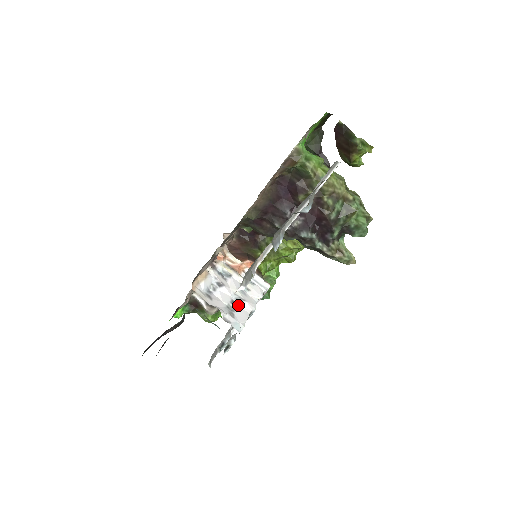
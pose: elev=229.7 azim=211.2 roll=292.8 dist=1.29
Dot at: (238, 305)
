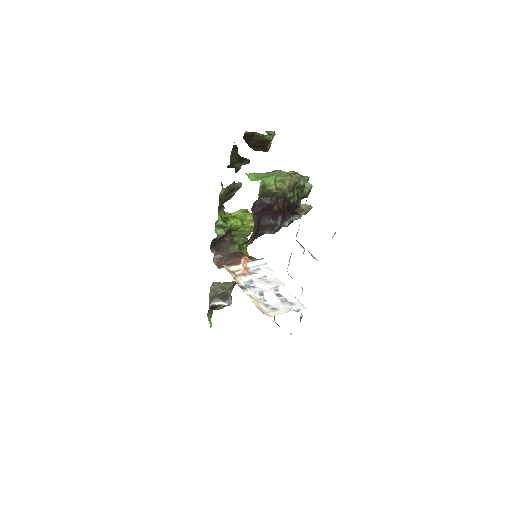
Dot at: (281, 293)
